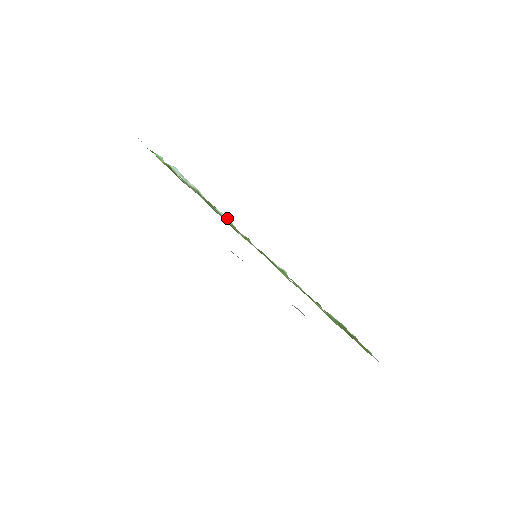
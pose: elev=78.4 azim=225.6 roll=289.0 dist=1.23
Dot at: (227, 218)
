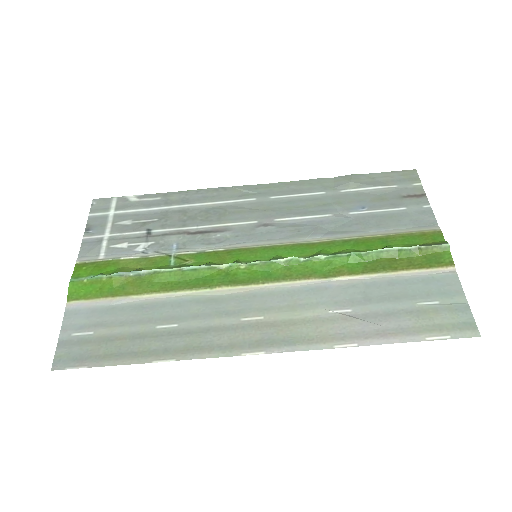
Dot at: (199, 266)
